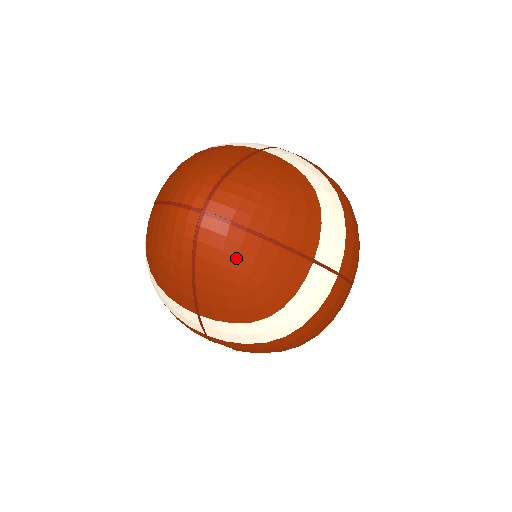
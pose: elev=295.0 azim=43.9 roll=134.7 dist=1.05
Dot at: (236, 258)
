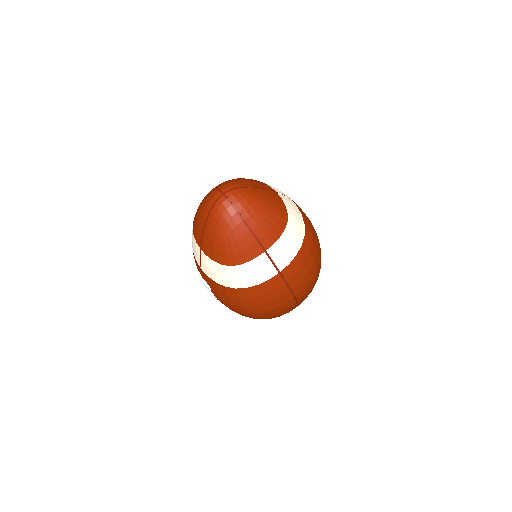
Dot at: (226, 222)
